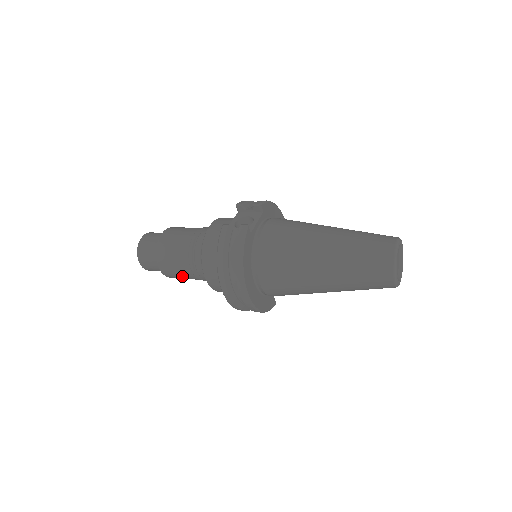
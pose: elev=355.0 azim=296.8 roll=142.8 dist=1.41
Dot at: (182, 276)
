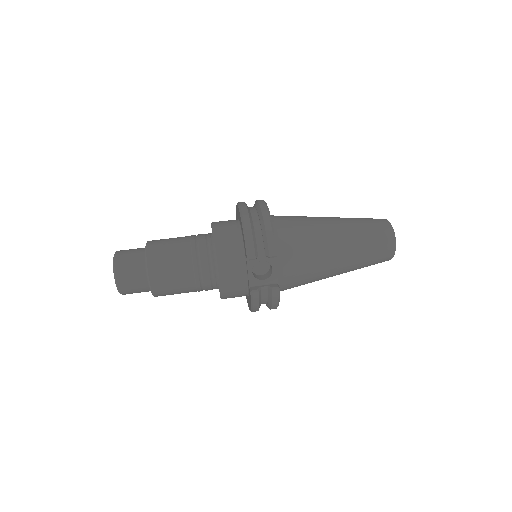
Dot at: occluded
